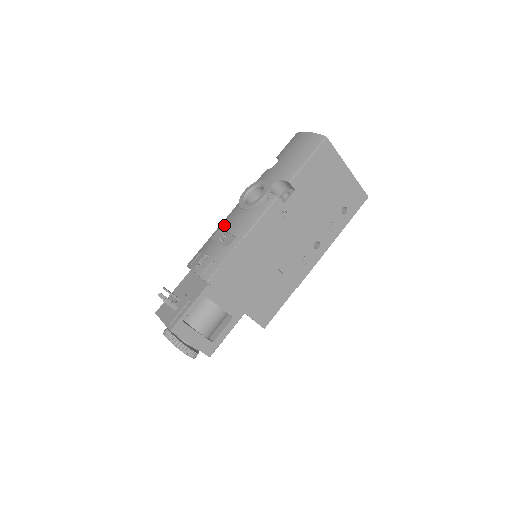
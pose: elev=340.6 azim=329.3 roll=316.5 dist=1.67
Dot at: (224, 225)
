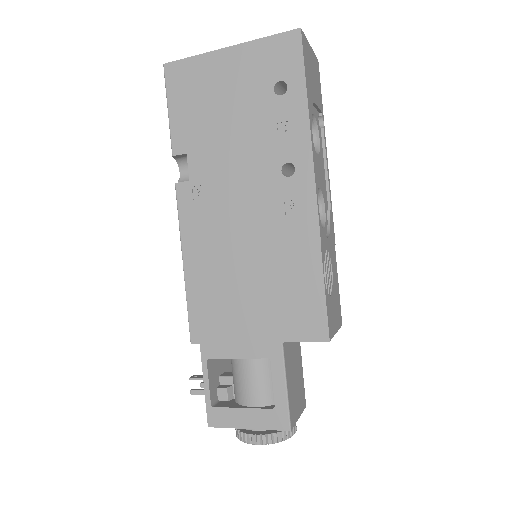
Dot at: occluded
